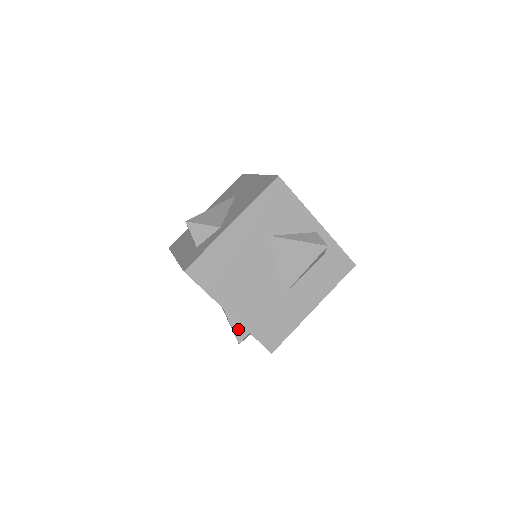
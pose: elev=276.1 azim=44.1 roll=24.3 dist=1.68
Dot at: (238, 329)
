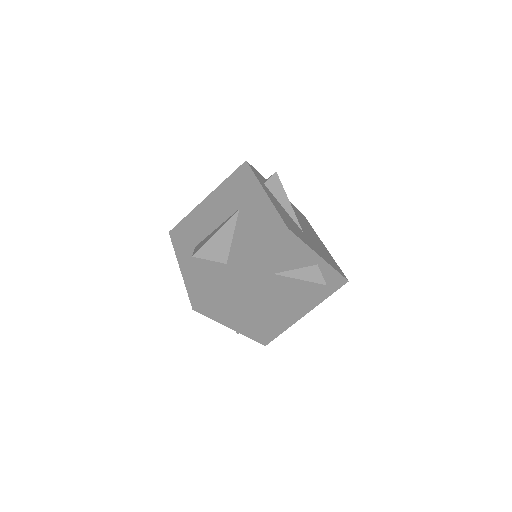
Dot at: occluded
